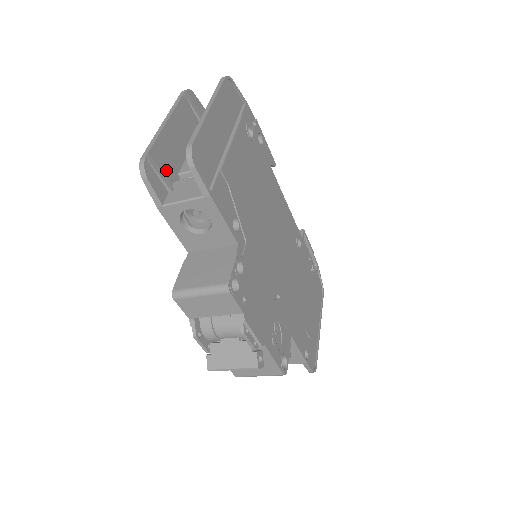
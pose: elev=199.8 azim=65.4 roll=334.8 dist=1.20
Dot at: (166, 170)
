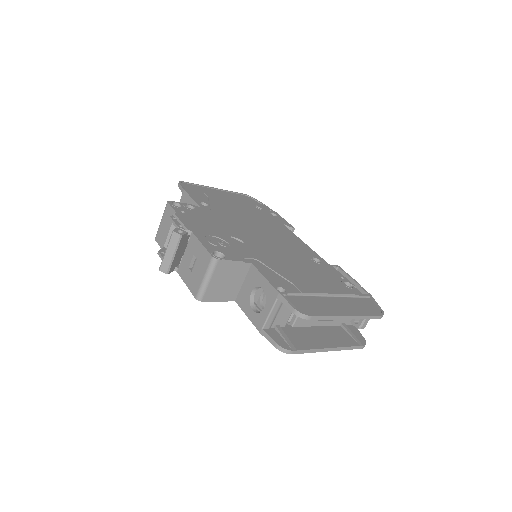
Dot at: occluded
